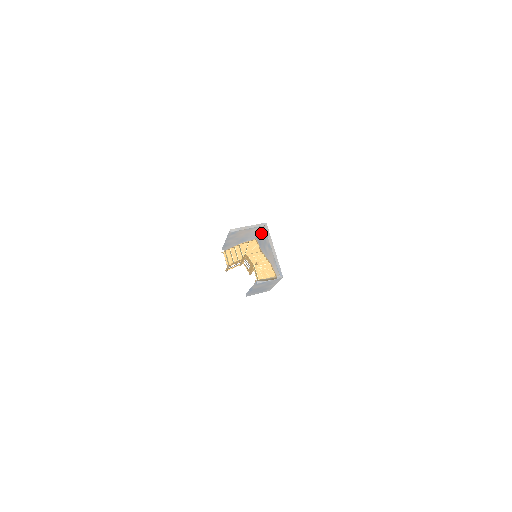
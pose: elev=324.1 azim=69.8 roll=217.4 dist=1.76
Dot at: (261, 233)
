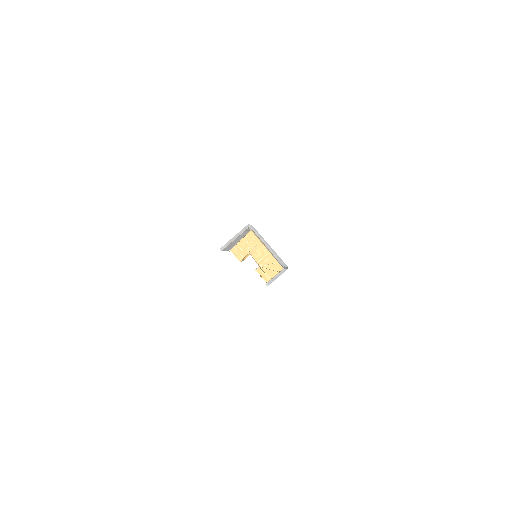
Dot at: occluded
